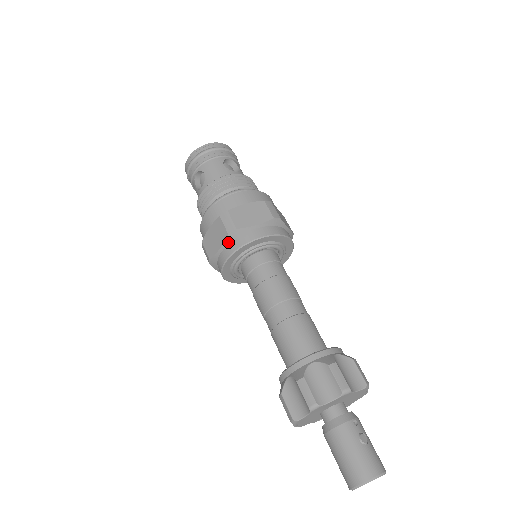
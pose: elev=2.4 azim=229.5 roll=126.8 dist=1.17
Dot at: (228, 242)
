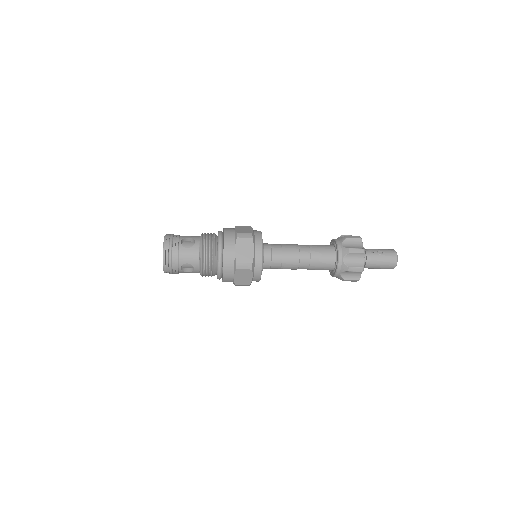
Dot at: (253, 271)
